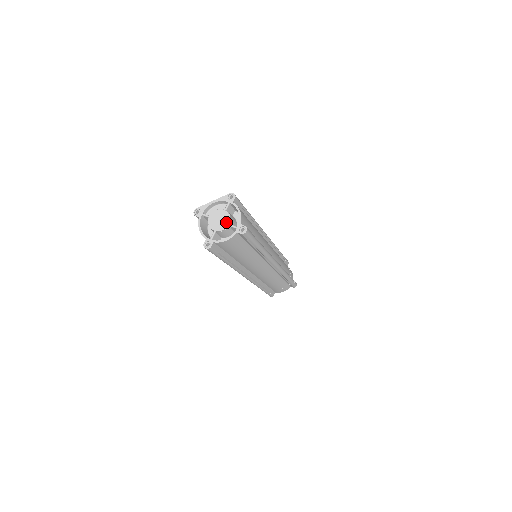
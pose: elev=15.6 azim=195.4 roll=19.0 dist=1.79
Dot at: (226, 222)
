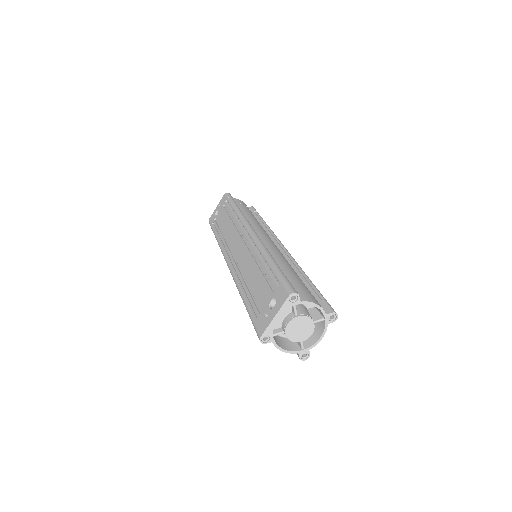
Dot at: (310, 326)
